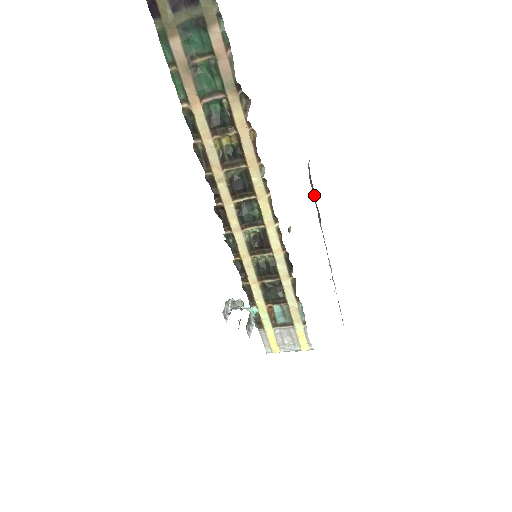
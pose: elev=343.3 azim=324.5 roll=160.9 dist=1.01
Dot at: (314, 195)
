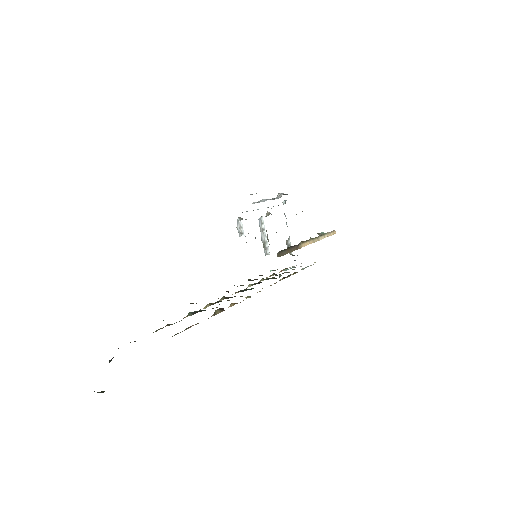
Dot at: (288, 249)
